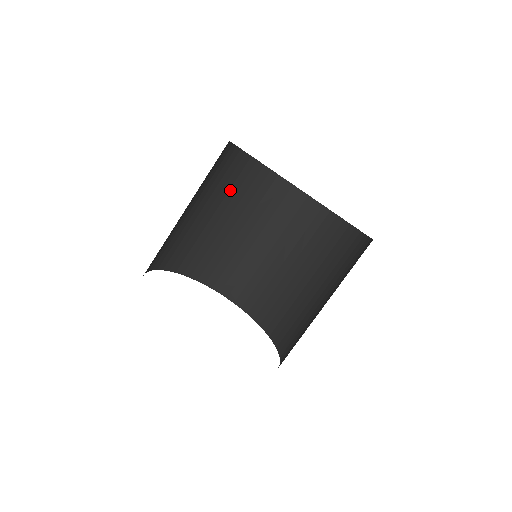
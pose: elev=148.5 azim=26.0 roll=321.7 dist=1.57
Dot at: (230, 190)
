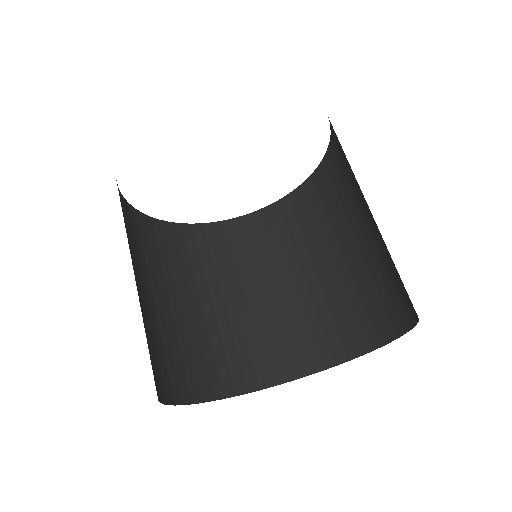
Dot at: (272, 251)
